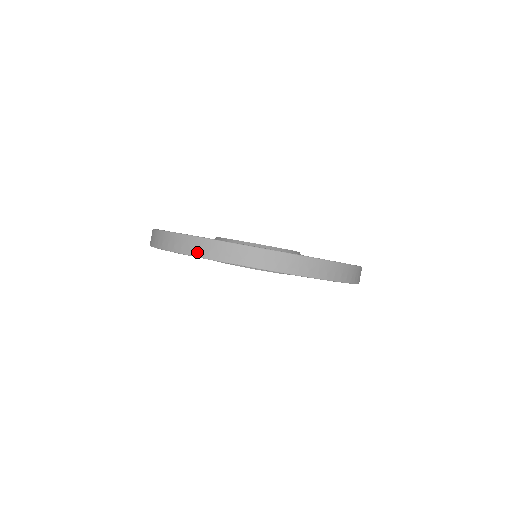
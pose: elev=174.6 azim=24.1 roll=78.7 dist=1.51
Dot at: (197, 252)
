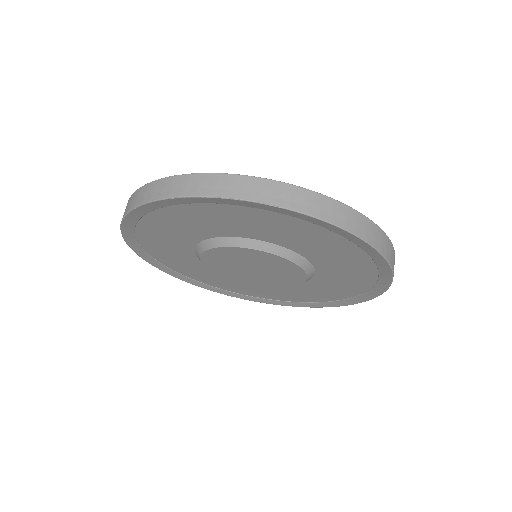
Dot at: (318, 212)
